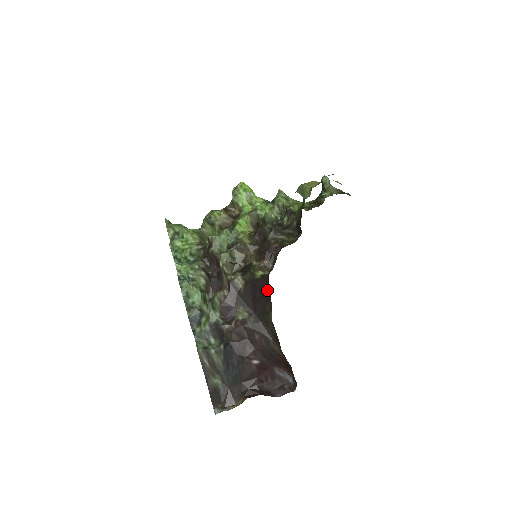
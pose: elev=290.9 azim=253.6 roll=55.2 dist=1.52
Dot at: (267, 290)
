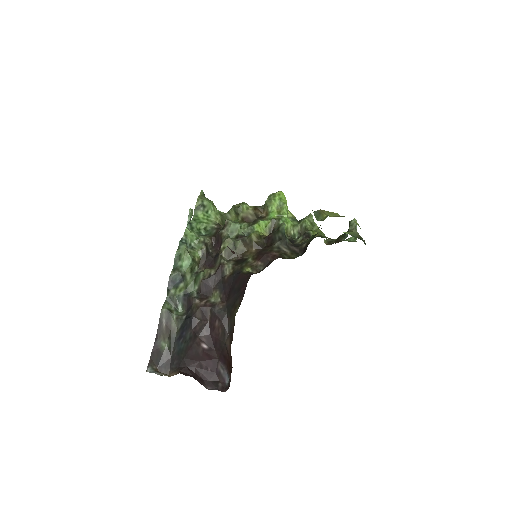
Dot at: (245, 285)
